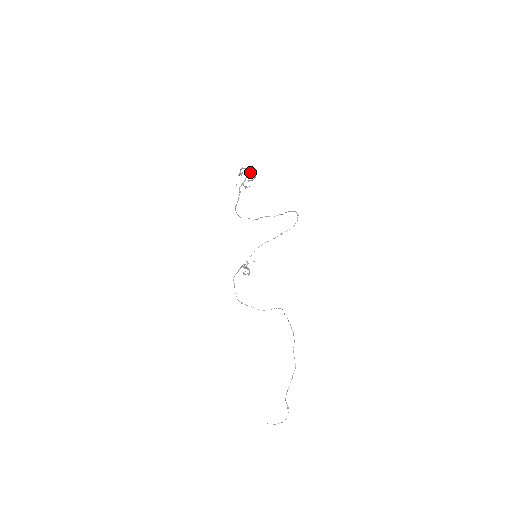
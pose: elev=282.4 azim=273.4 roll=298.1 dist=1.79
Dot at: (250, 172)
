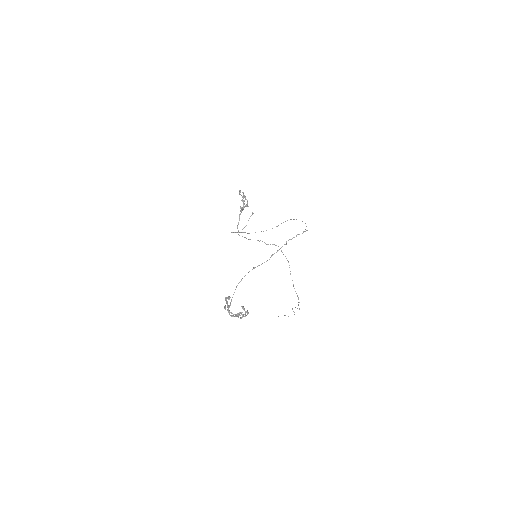
Dot at: occluded
